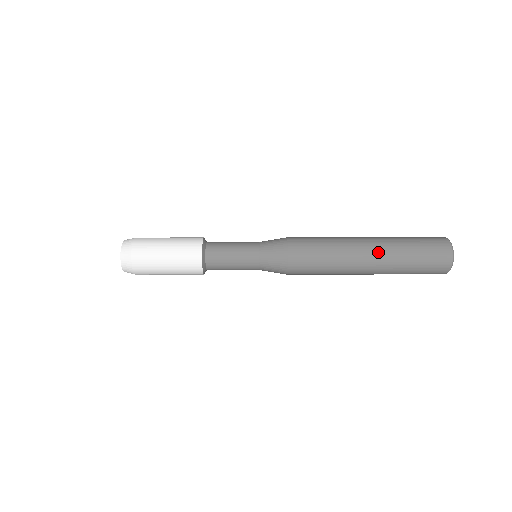
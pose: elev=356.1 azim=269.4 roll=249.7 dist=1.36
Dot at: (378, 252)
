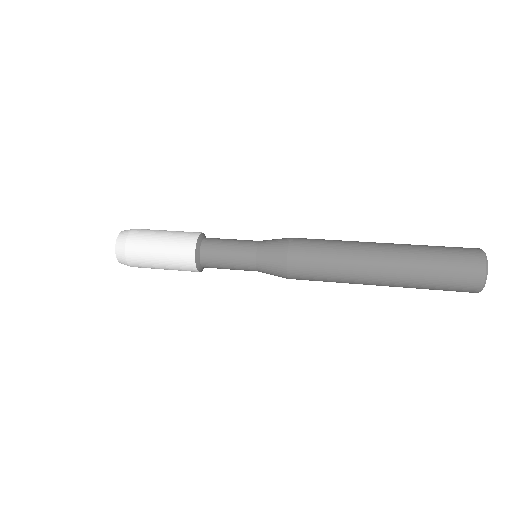
Dot at: (392, 251)
